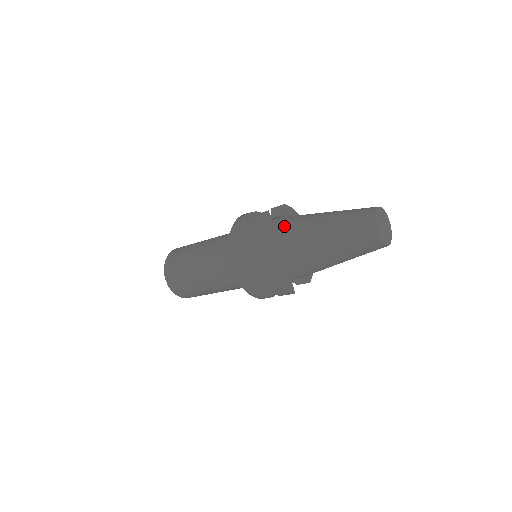
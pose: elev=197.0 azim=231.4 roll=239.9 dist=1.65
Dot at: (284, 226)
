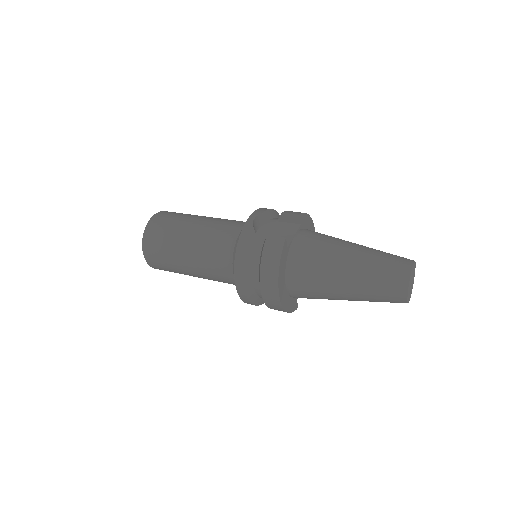
Dot at: (302, 258)
